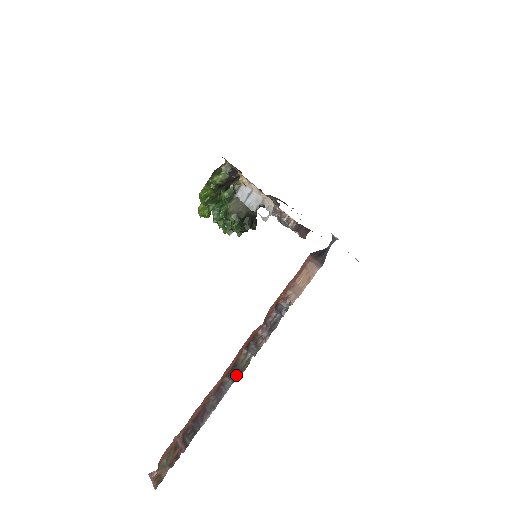
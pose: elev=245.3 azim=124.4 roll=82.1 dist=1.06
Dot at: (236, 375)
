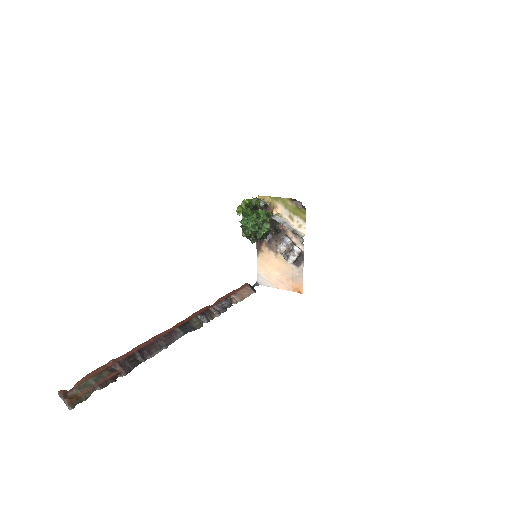
Dot at: (189, 330)
